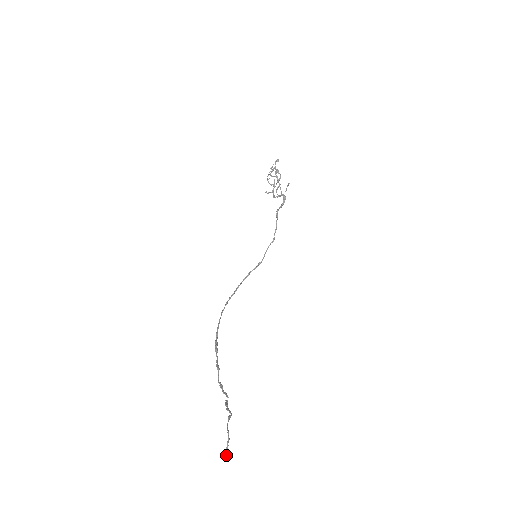
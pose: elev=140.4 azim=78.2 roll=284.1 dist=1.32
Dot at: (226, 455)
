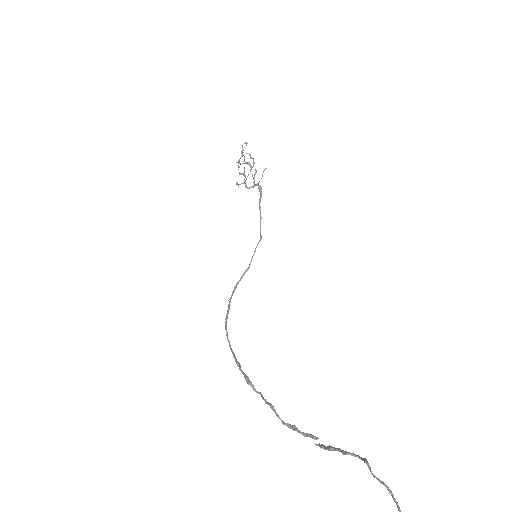
Dot at: out of frame
